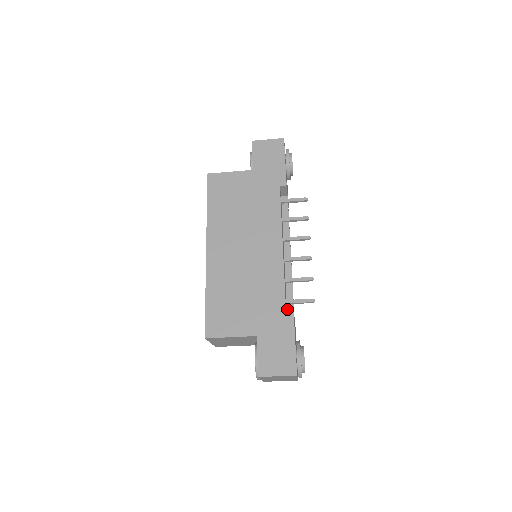
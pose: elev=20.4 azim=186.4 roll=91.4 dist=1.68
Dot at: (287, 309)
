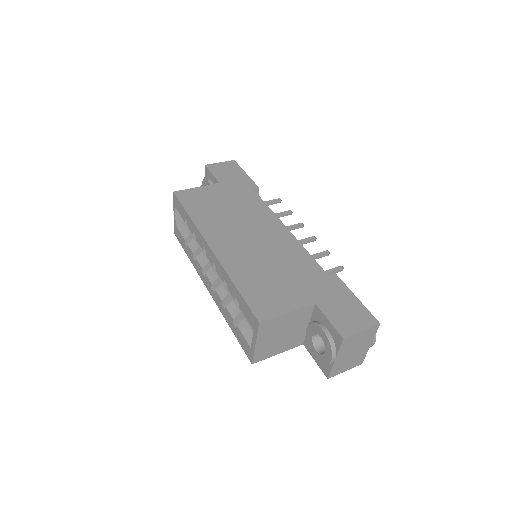
Dot at: occluded
